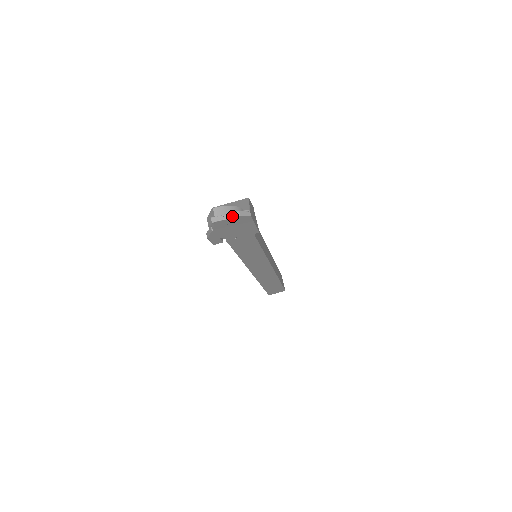
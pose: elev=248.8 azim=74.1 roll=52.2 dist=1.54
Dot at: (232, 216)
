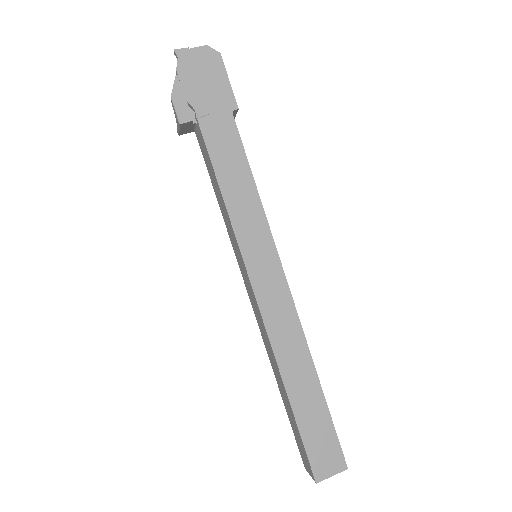
Dot at: (198, 48)
